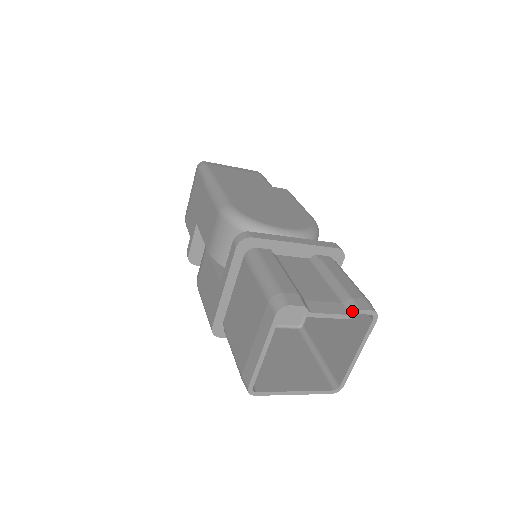
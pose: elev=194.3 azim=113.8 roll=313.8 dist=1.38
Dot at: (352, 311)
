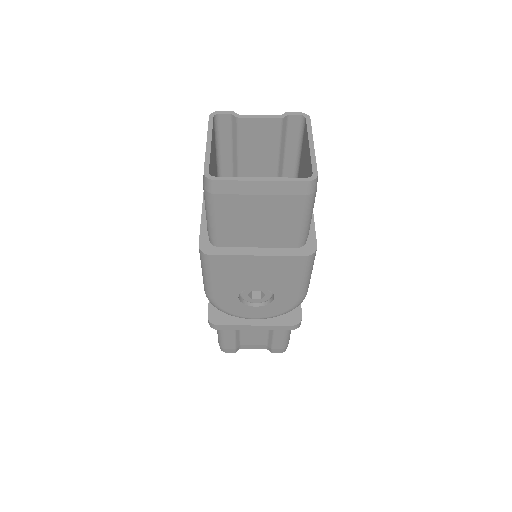
Dot at: (281, 116)
